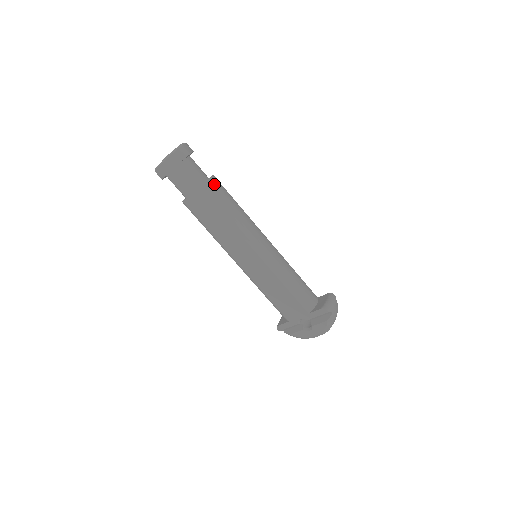
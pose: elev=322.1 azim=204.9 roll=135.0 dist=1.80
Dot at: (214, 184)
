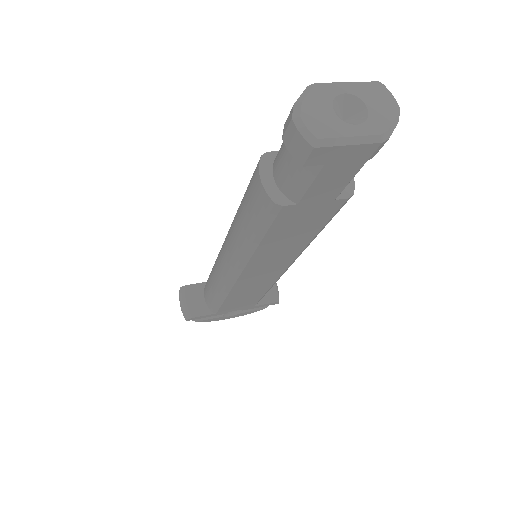
Dot at: occluded
